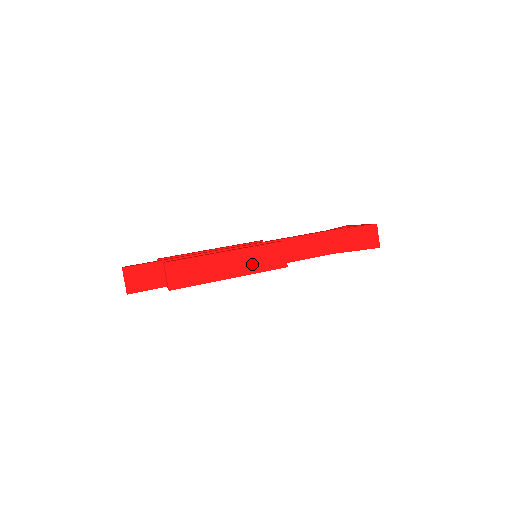
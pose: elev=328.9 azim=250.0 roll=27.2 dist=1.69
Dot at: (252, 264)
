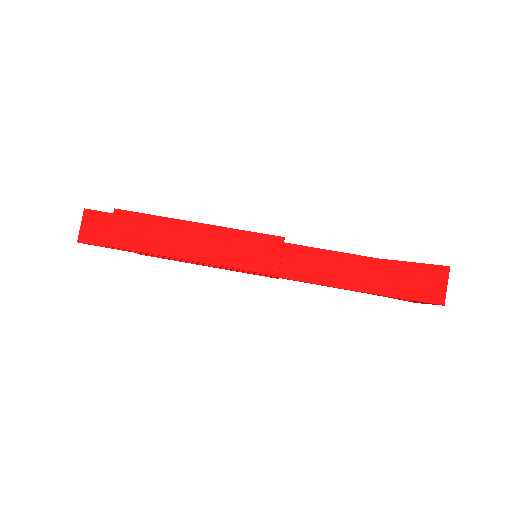
Dot at: (227, 252)
